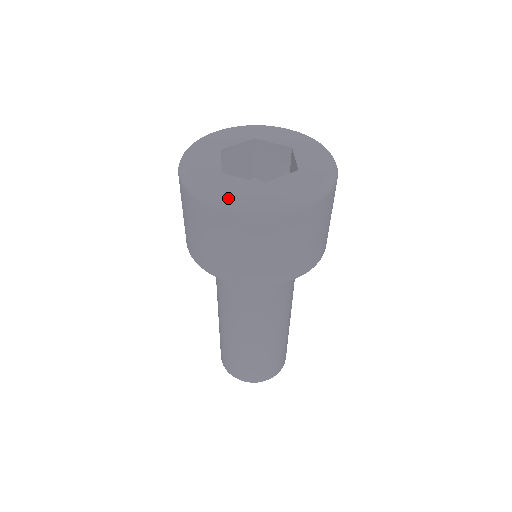
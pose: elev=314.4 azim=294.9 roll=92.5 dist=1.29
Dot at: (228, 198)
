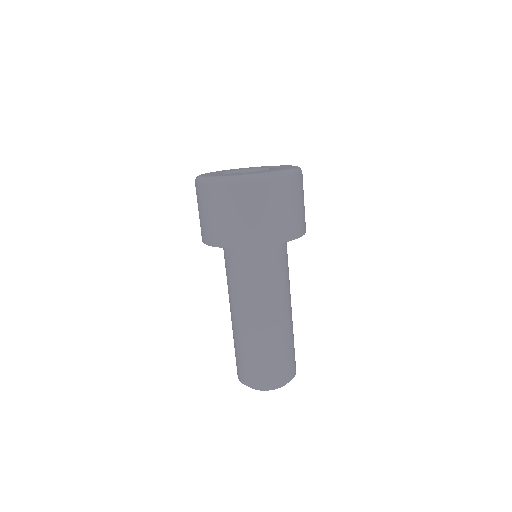
Dot at: (233, 175)
